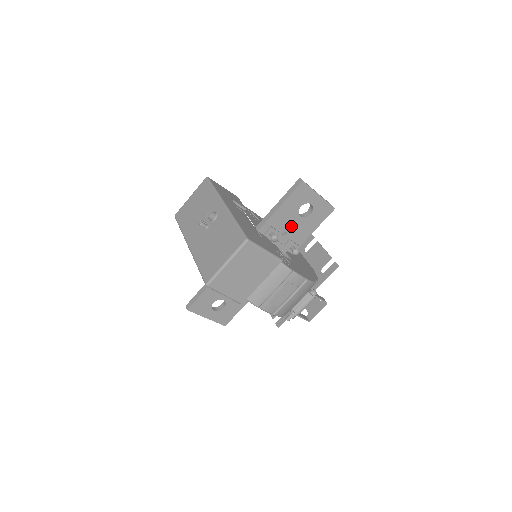
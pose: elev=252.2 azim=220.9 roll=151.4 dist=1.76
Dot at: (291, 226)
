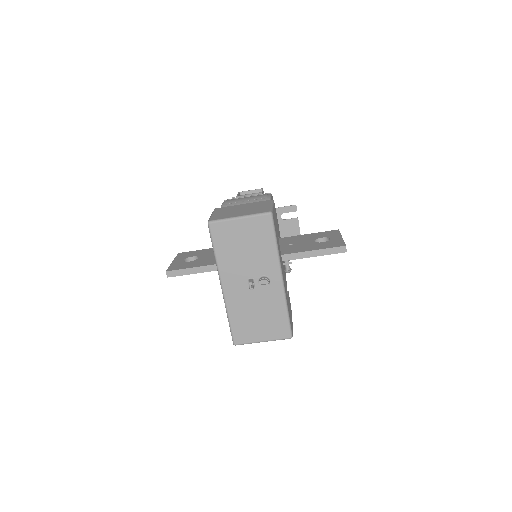
Dot at: occluded
